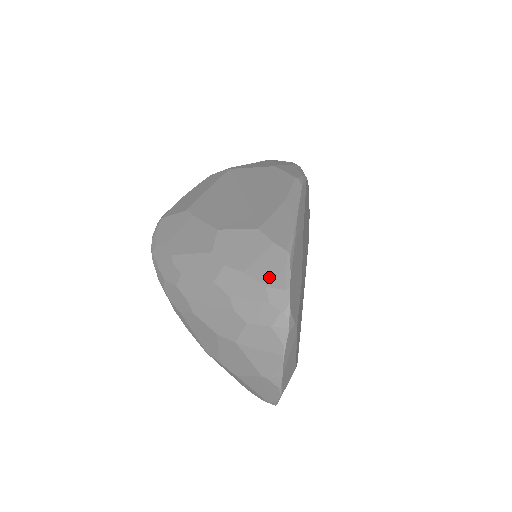
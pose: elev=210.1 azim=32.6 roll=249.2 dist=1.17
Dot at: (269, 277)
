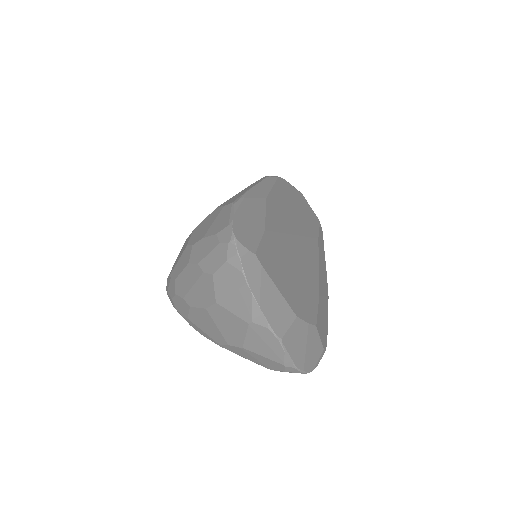
Dot at: (219, 227)
